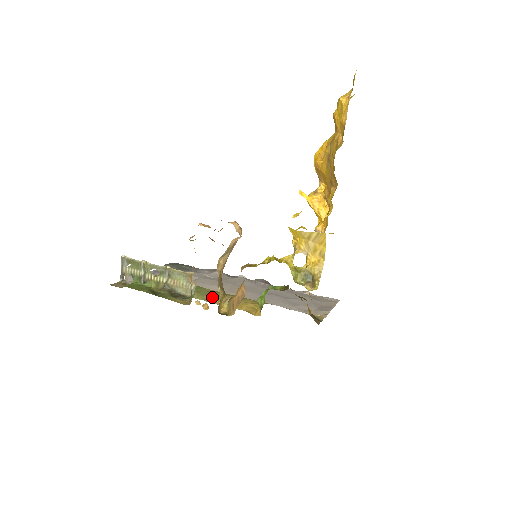
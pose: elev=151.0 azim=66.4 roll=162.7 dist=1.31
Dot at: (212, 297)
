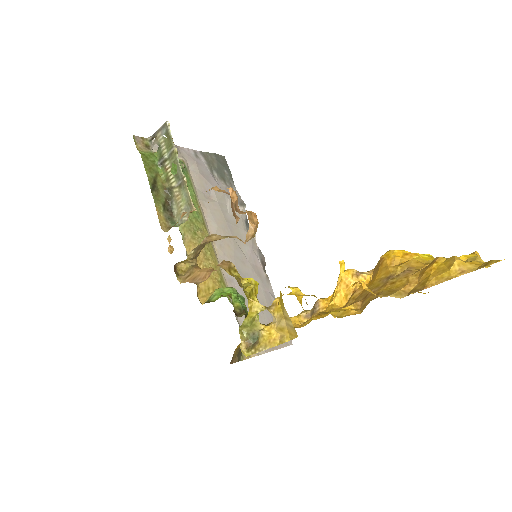
Dot at: (193, 240)
